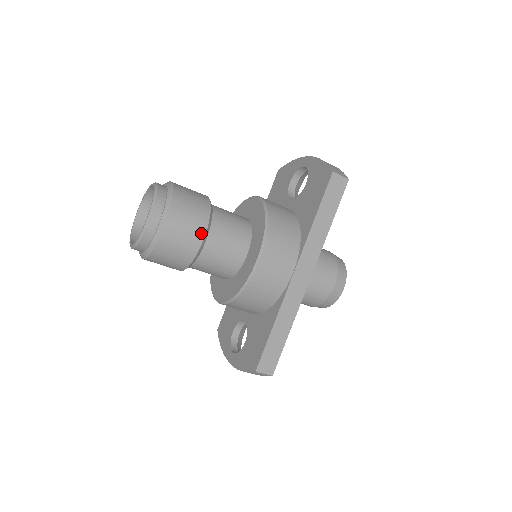
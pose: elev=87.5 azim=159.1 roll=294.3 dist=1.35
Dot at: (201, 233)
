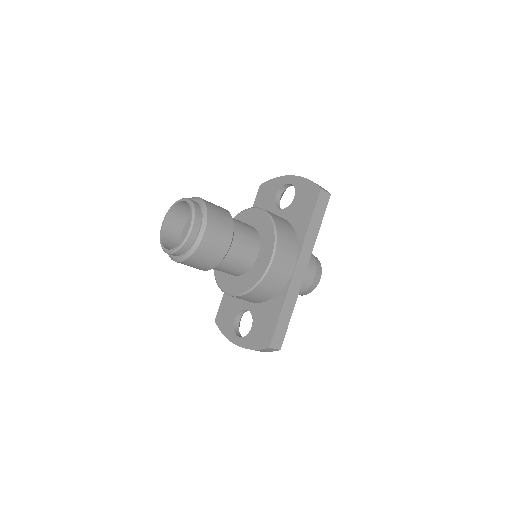
Dot at: (229, 239)
